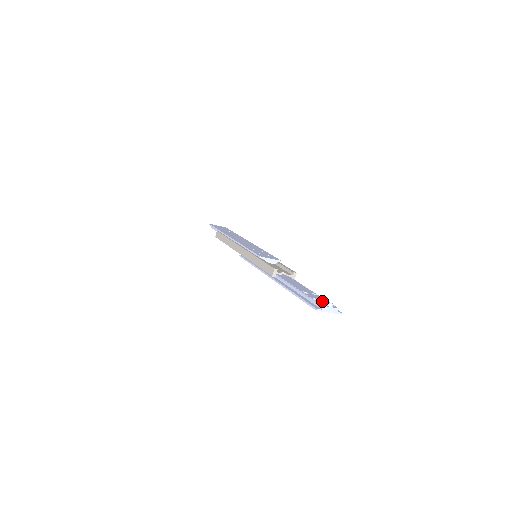
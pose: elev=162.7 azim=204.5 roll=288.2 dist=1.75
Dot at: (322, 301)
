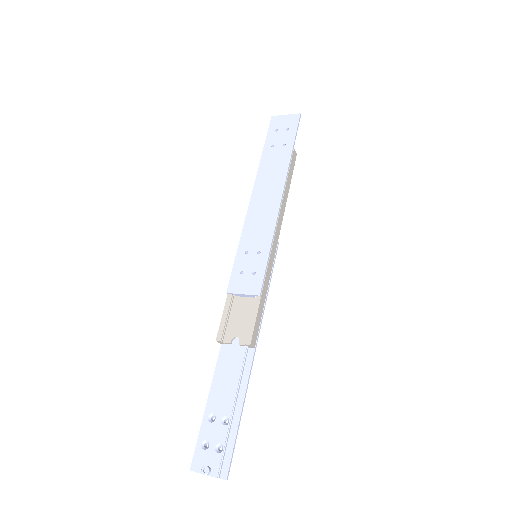
Dot at: (210, 452)
